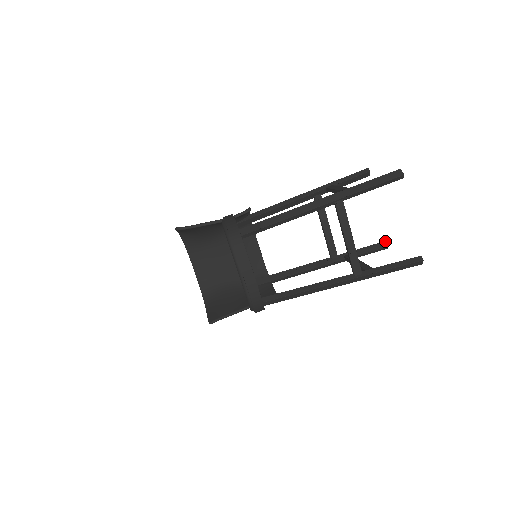
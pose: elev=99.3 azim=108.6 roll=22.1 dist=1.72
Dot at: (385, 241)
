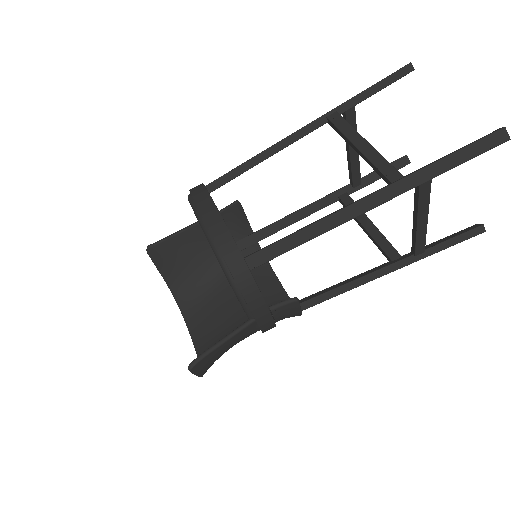
Dot at: (475, 224)
